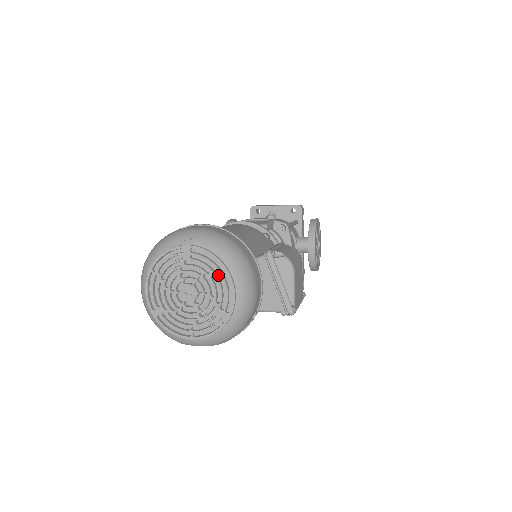
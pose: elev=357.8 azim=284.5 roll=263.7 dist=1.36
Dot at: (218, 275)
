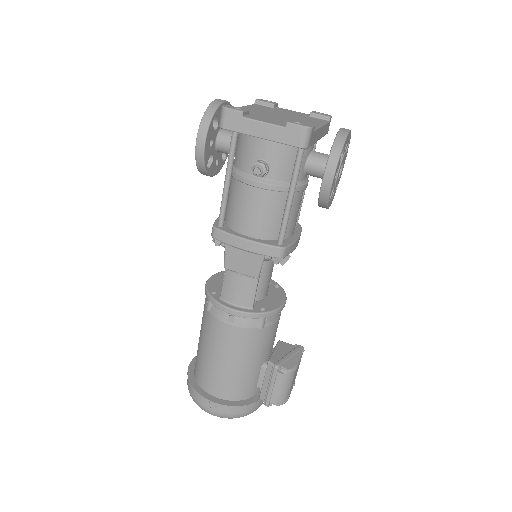
Dot at: occluded
